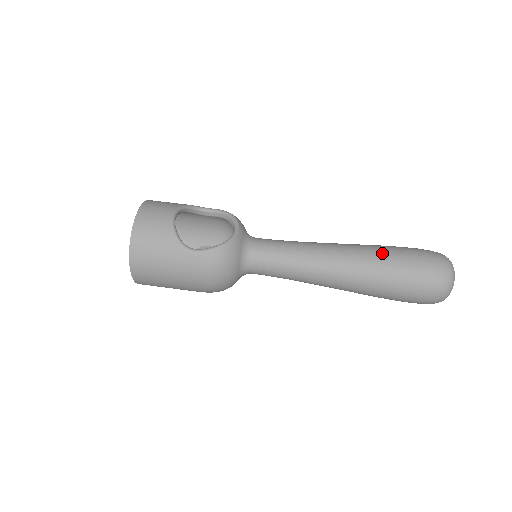
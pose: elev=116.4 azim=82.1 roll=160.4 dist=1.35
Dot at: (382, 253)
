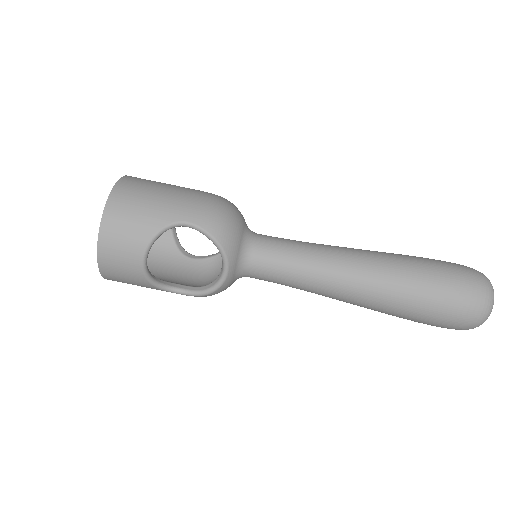
Dot at: (404, 305)
